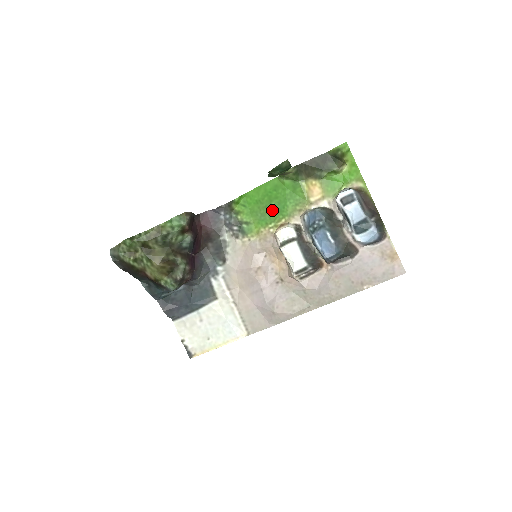
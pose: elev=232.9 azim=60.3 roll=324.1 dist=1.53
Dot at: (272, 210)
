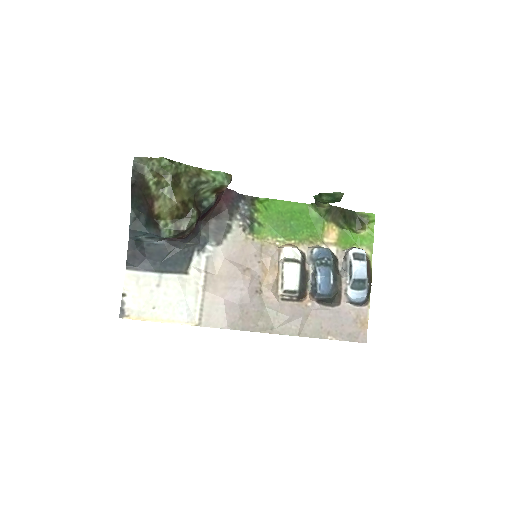
Dot at: (288, 227)
